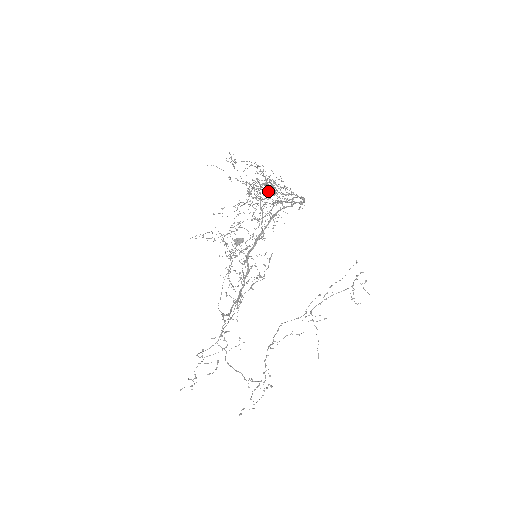
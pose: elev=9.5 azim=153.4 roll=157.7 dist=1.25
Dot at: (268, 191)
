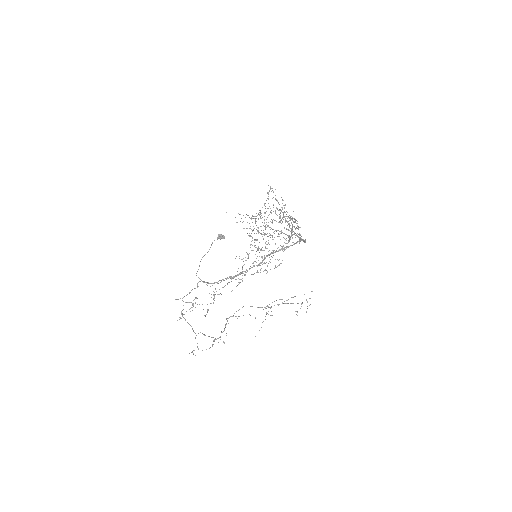
Dot at: (297, 225)
